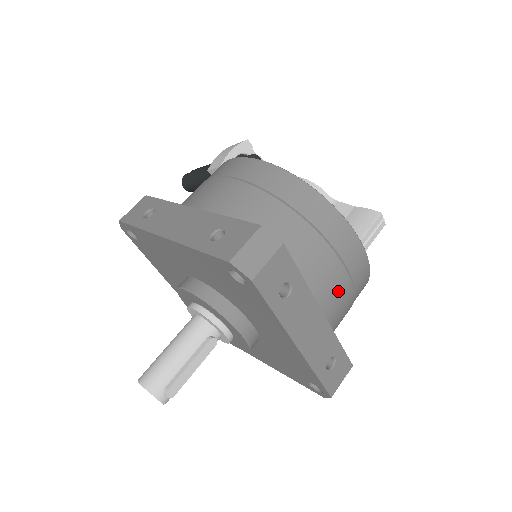
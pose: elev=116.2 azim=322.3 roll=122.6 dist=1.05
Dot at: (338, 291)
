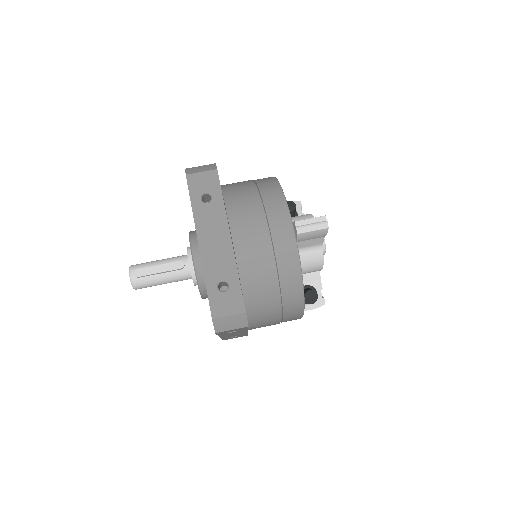
Dot at: (253, 236)
